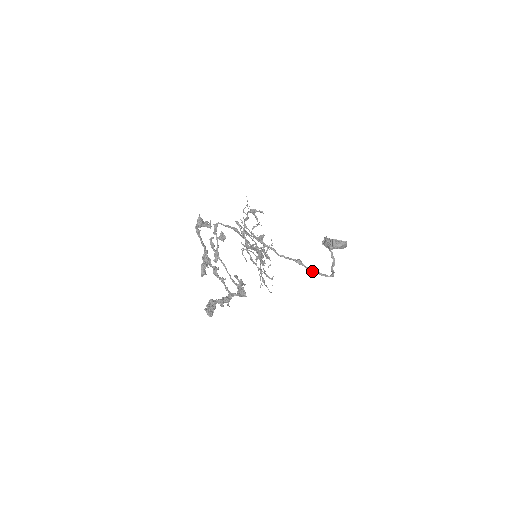
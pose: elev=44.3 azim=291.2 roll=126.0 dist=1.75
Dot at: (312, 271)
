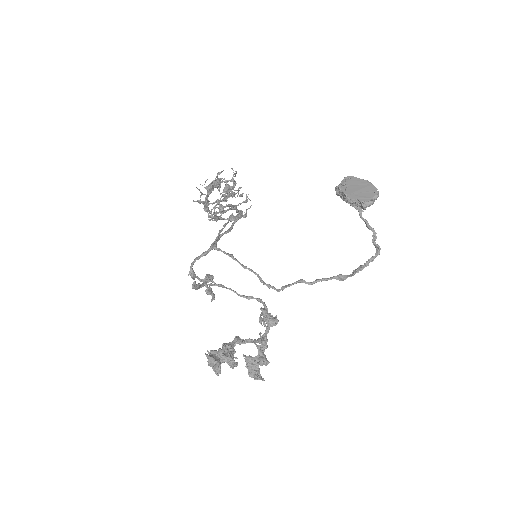
Dot at: (357, 271)
